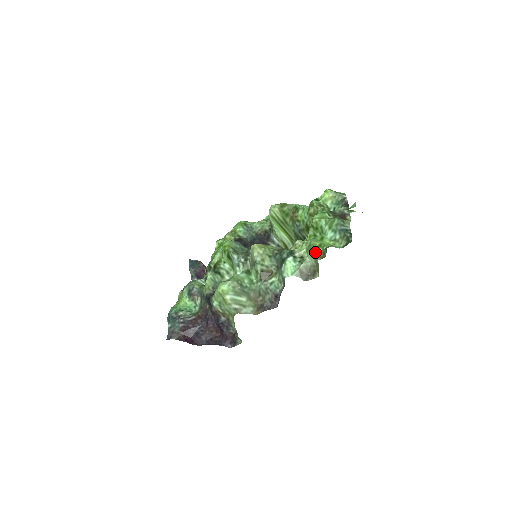
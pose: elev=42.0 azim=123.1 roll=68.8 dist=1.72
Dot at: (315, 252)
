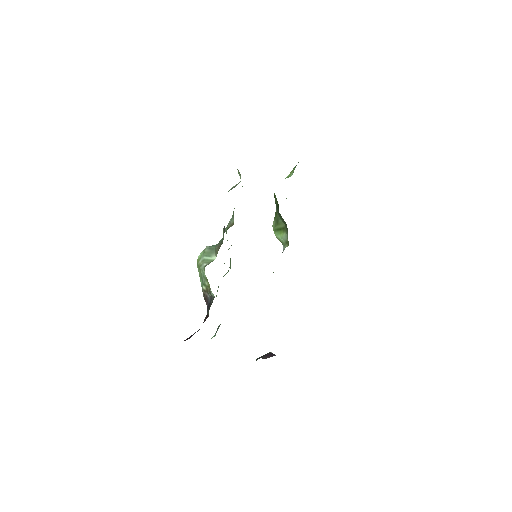
Dot at: occluded
